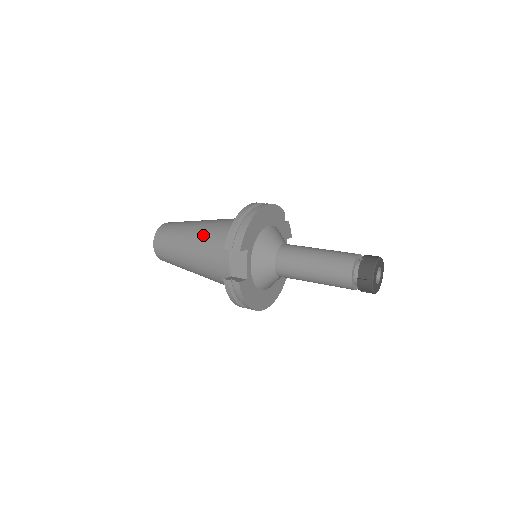
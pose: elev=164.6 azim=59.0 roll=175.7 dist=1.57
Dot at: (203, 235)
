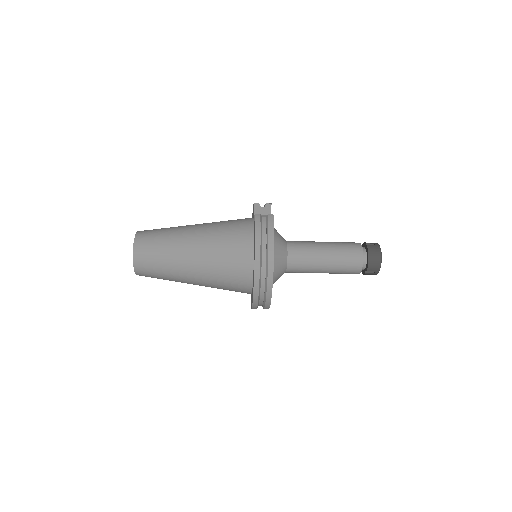
Dot at: occluded
